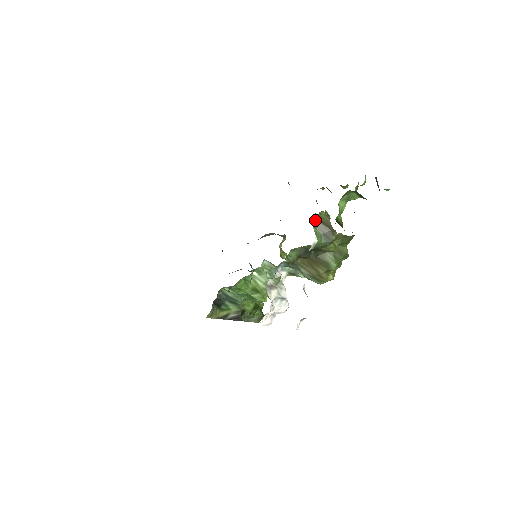
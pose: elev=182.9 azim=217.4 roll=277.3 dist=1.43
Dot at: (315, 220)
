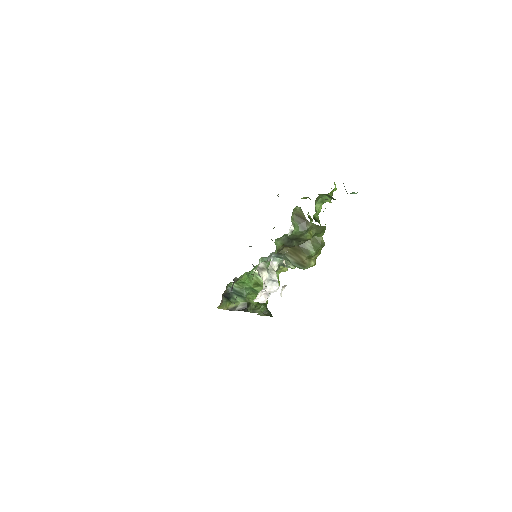
Dot at: occluded
